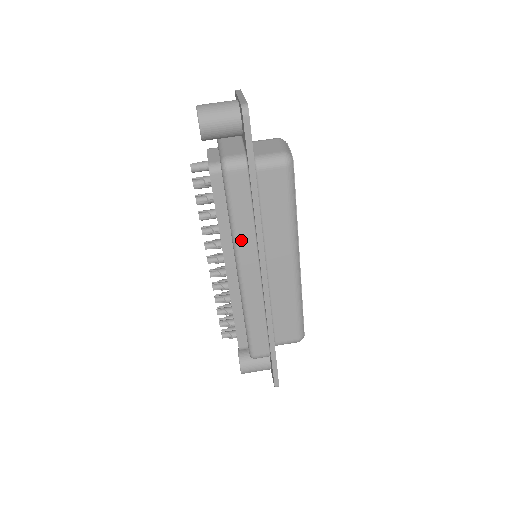
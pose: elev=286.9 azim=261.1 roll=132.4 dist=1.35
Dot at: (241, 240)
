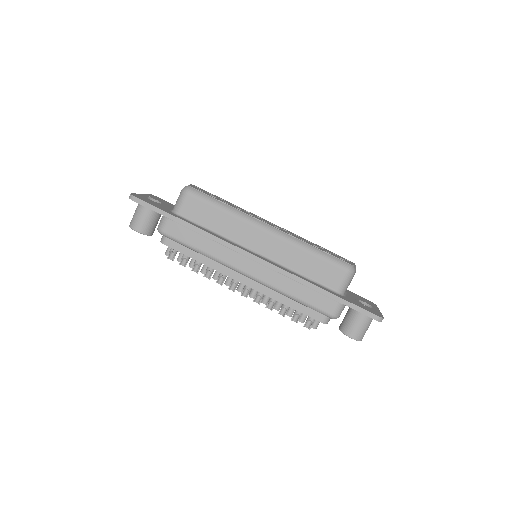
Dot at: (217, 255)
